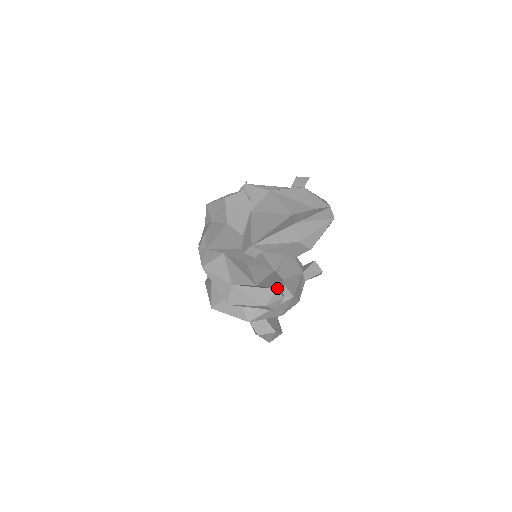
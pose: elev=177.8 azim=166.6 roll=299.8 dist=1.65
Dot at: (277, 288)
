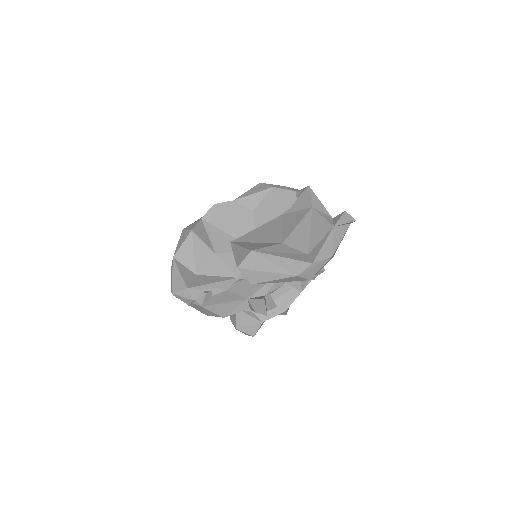
Dot at: (192, 288)
